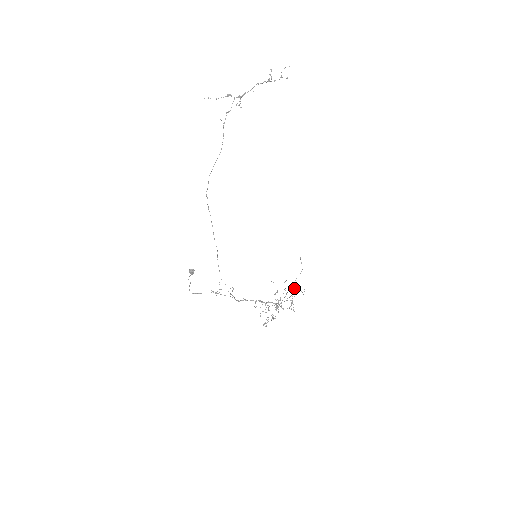
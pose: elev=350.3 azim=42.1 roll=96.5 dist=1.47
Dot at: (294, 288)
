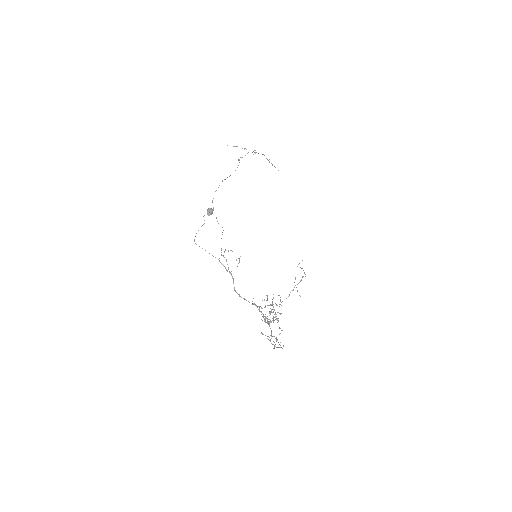
Dot at: (269, 340)
